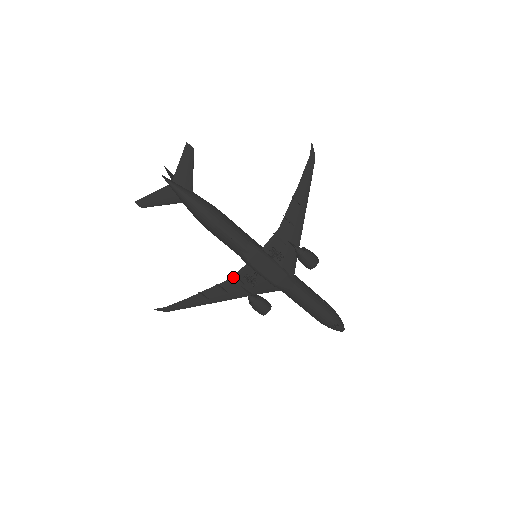
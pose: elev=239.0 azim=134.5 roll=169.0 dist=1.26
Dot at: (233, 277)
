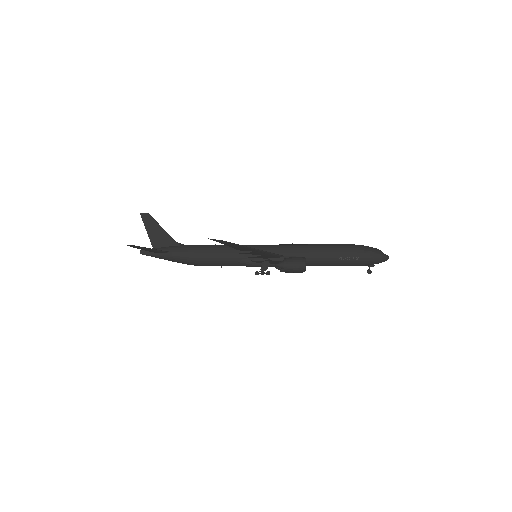
Dot at: occluded
